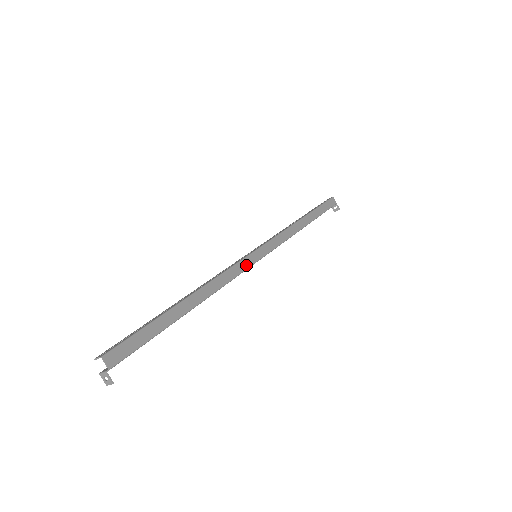
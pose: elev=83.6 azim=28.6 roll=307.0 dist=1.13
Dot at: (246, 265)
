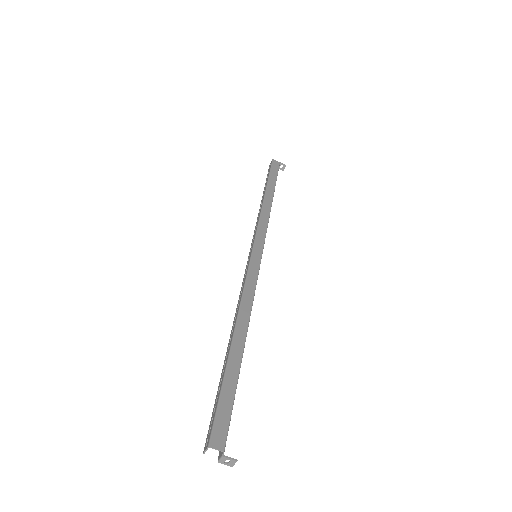
Dot at: (255, 270)
